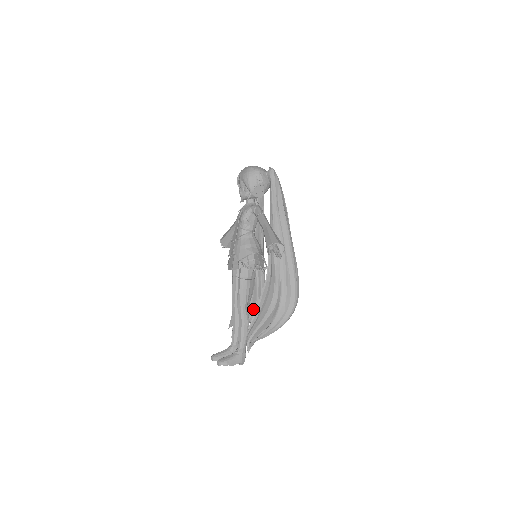
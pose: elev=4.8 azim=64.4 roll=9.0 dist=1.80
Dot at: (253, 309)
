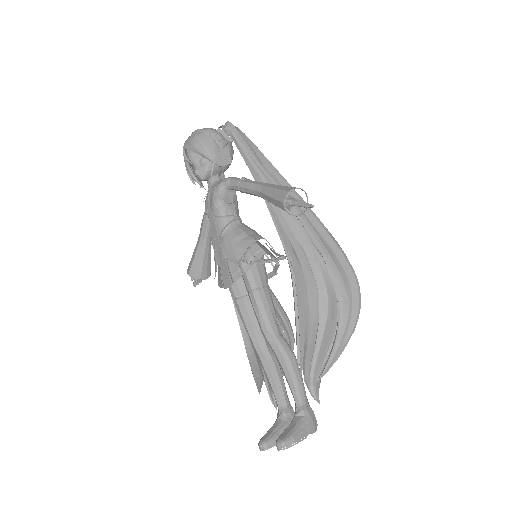
Dot at: occluded
